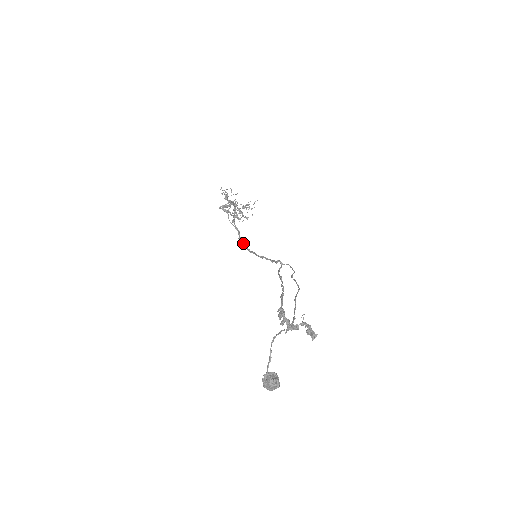
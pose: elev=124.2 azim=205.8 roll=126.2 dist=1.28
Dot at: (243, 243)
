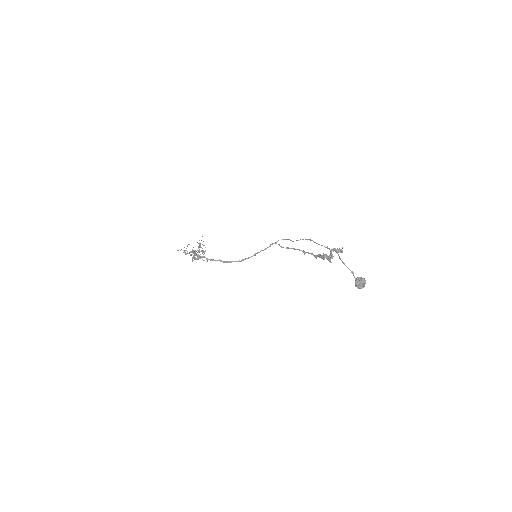
Dot at: (230, 262)
